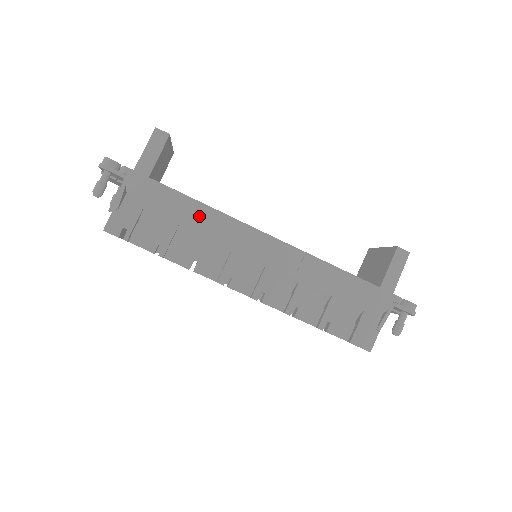
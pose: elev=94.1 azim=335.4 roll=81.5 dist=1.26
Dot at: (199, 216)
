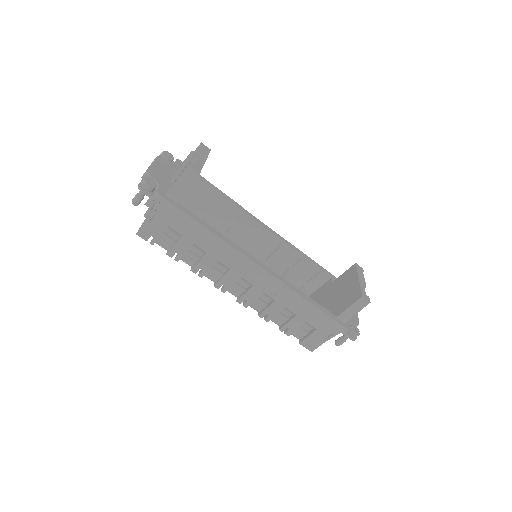
Dot at: (210, 242)
